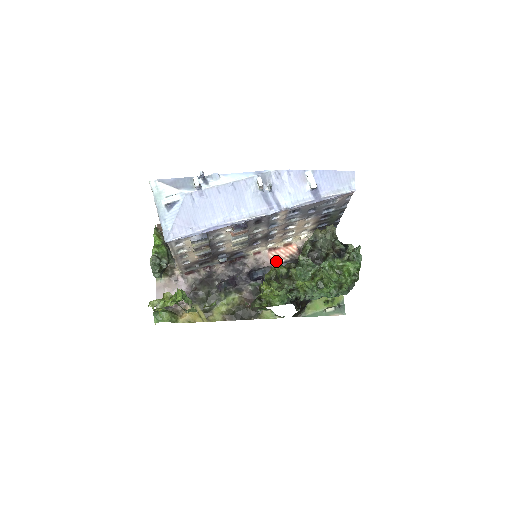
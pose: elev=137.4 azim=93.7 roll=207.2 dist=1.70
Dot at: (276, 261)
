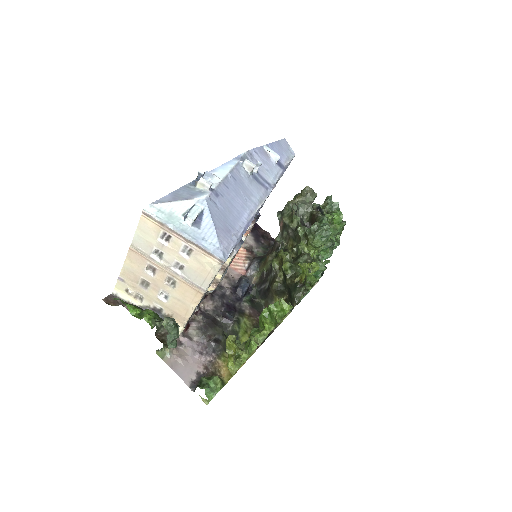
Dot at: (241, 269)
